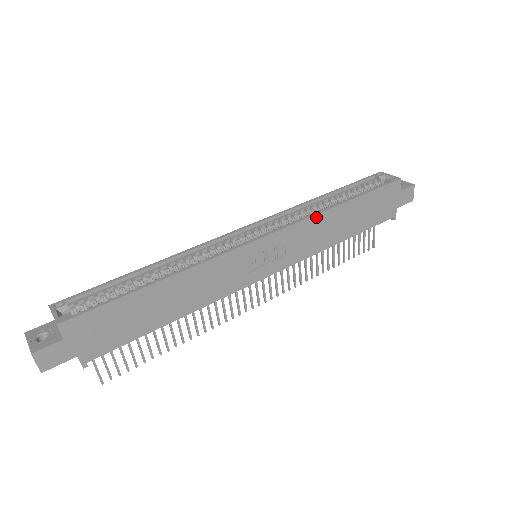
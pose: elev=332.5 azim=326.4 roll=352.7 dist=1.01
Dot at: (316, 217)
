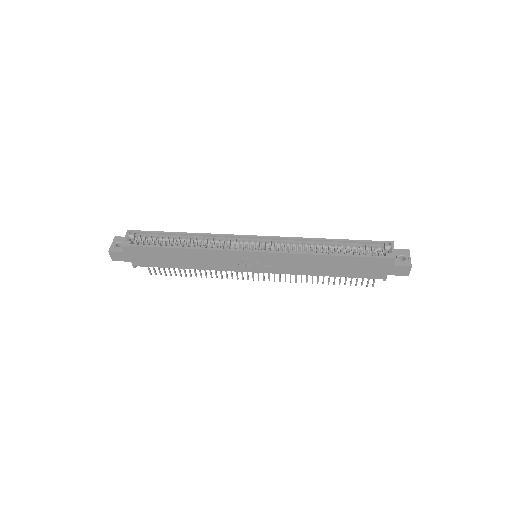
Dot at: (301, 255)
